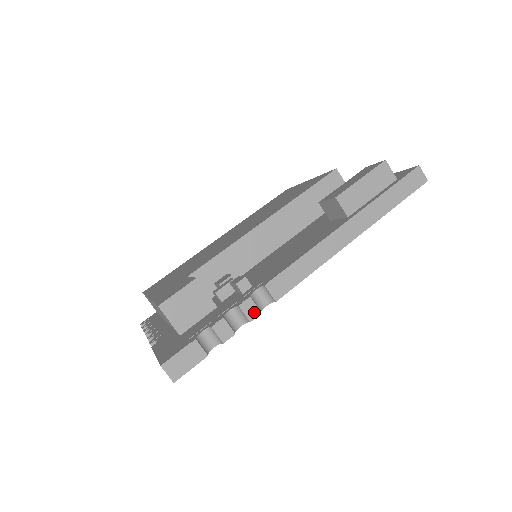
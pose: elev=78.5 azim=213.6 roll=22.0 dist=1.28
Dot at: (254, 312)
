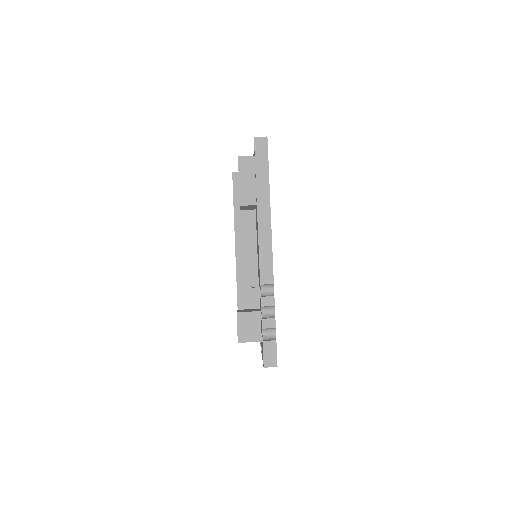
Dot at: (271, 300)
